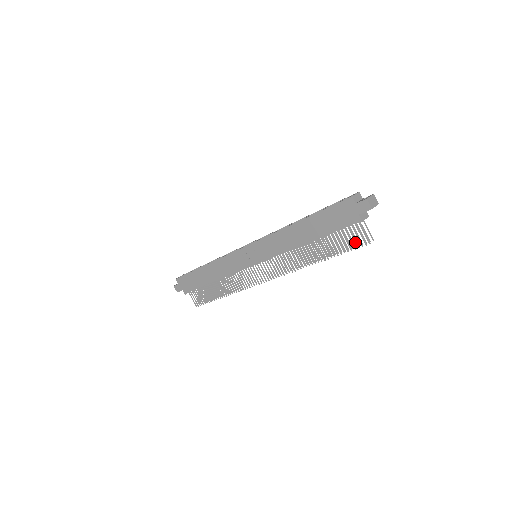
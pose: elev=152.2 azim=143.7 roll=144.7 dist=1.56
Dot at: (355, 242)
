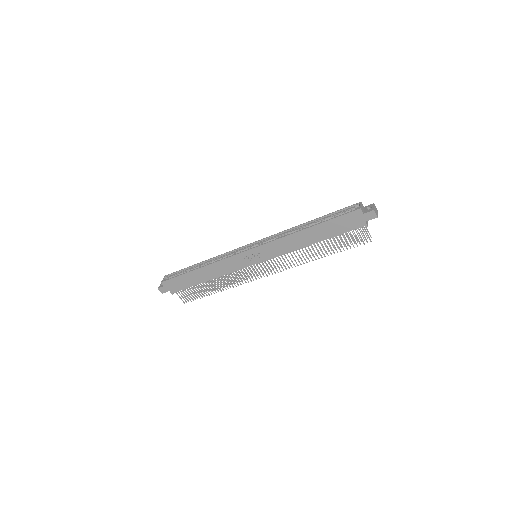
Dot at: (358, 241)
